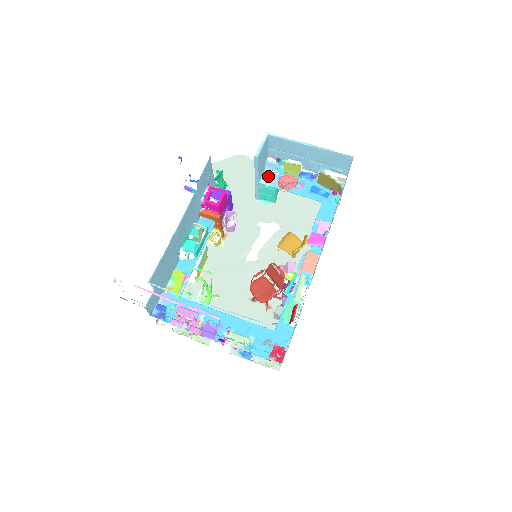
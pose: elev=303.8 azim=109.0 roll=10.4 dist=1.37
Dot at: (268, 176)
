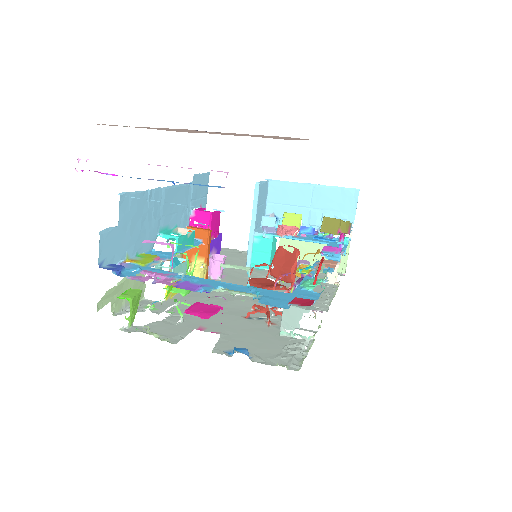
Dot at: (265, 227)
